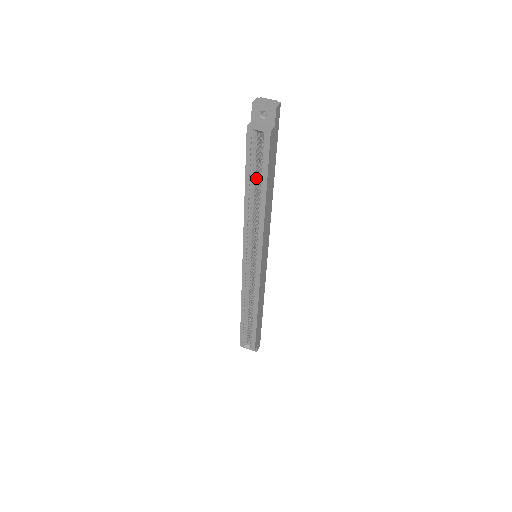
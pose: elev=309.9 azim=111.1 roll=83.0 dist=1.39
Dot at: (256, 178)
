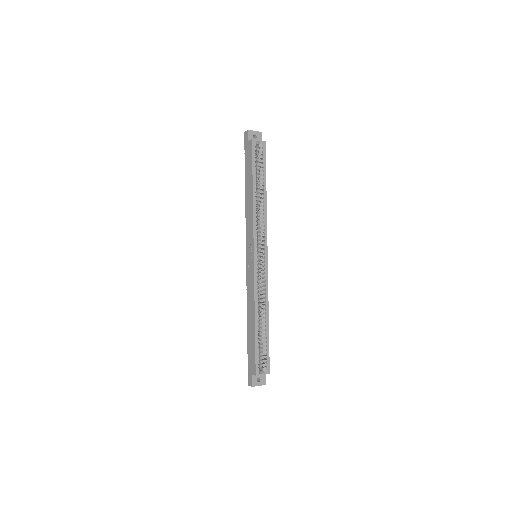
Dot at: occluded
